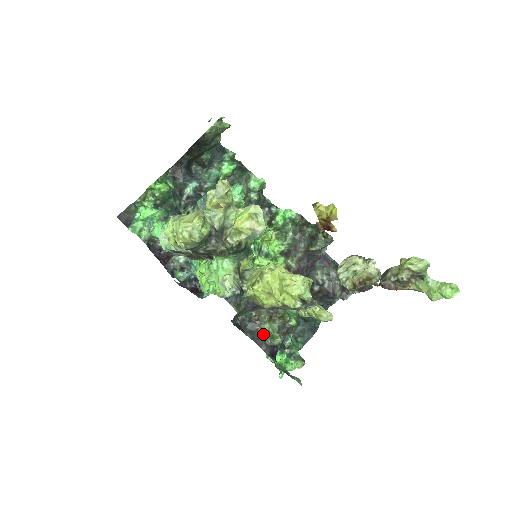
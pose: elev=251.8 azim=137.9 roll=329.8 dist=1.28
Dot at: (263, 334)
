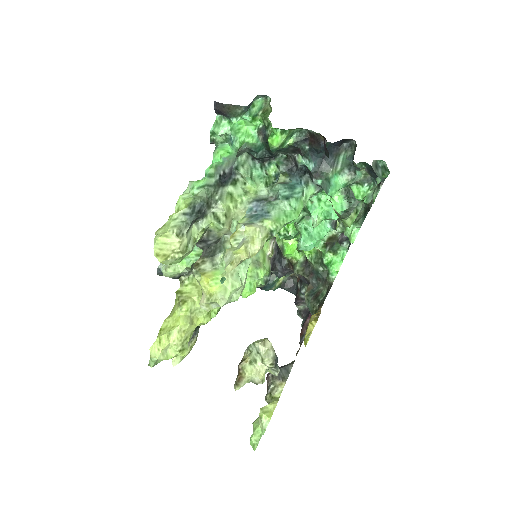
Dot at: occluded
